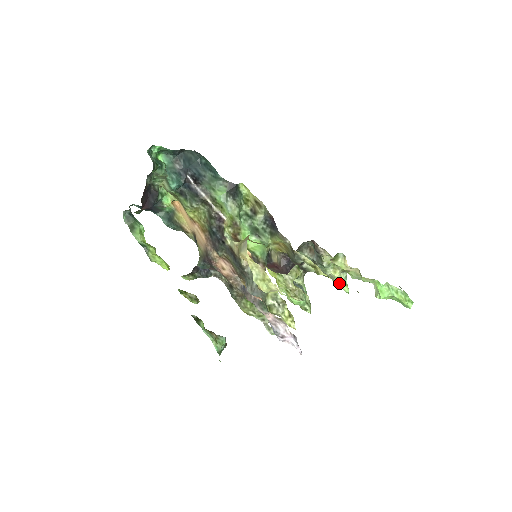
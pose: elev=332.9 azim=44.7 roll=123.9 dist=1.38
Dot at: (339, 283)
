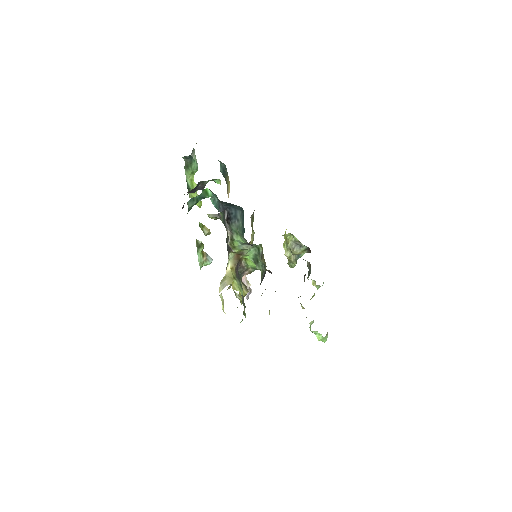
Dot at: occluded
